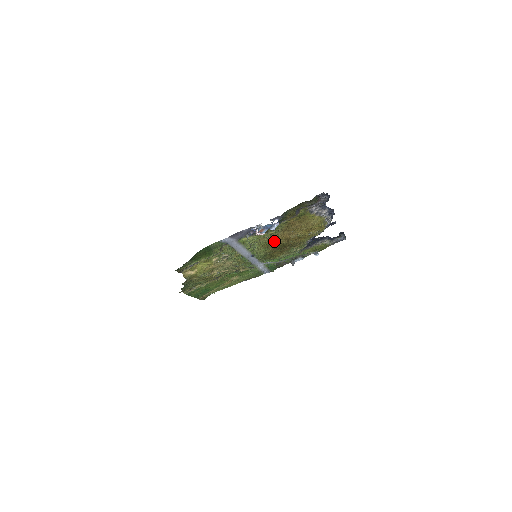
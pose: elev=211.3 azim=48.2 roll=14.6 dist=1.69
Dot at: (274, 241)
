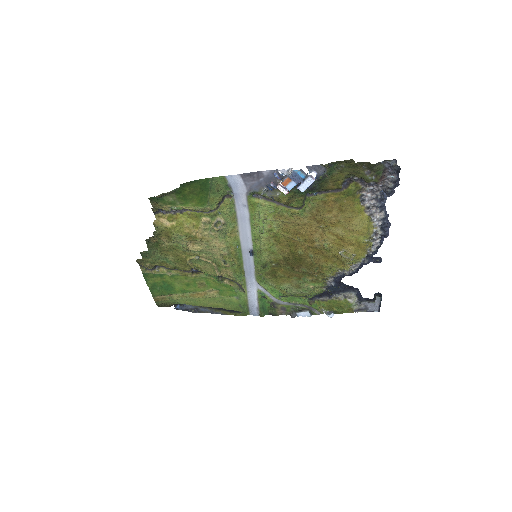
Dot at: (291, 236)
